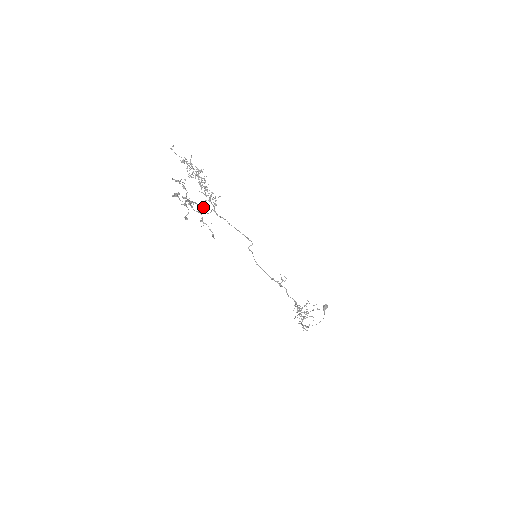
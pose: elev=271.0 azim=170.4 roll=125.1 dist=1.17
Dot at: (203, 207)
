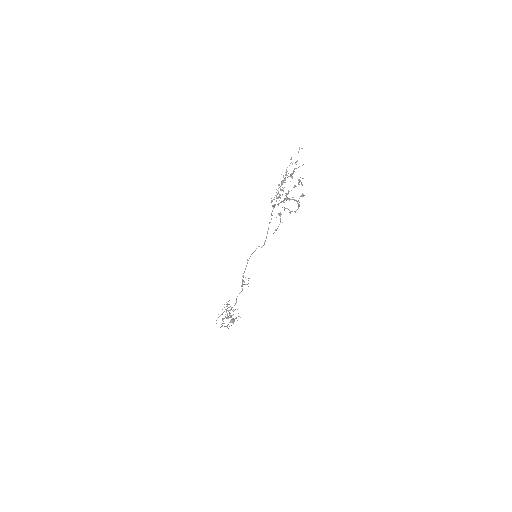
Dot at: occluded
